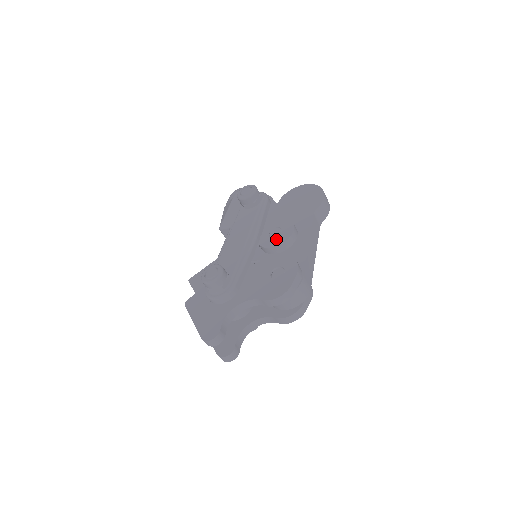
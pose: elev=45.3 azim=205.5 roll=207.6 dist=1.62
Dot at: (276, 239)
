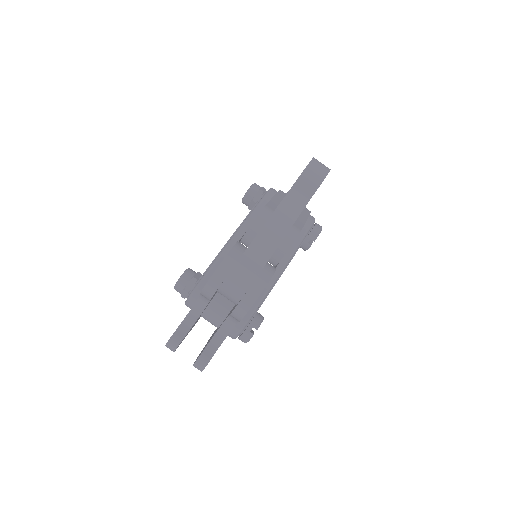
Dot at: occluded
